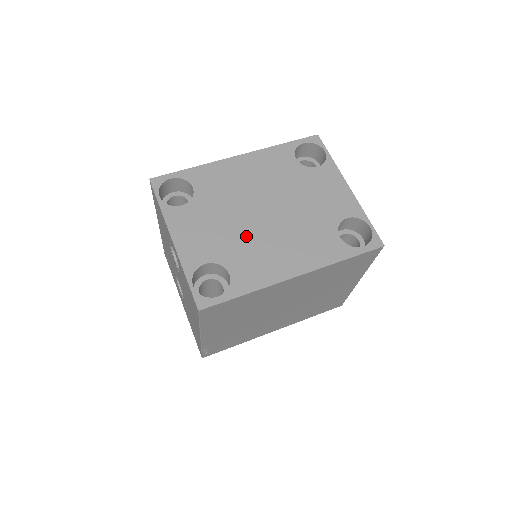
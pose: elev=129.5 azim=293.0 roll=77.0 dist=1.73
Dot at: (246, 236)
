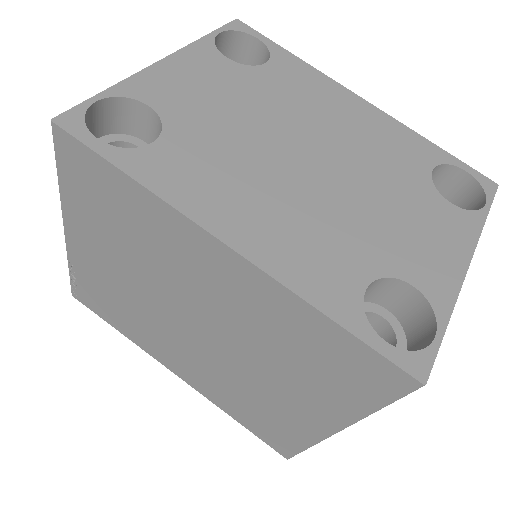
Dot at: (243, 144)
